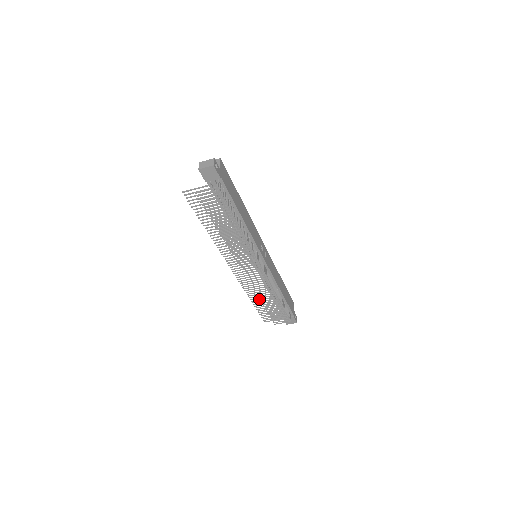
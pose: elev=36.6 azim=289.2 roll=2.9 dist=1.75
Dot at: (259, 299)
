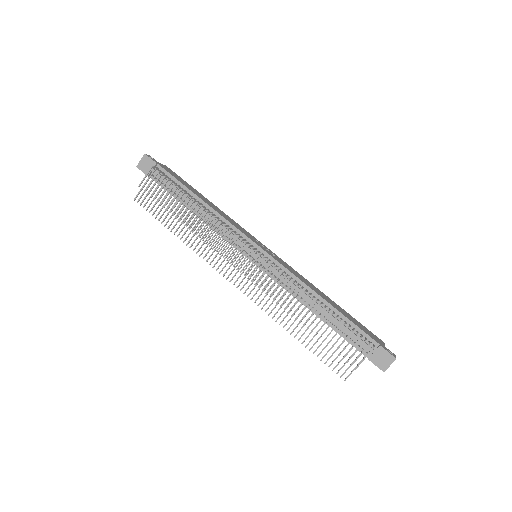
Dot at: (301, 327)
